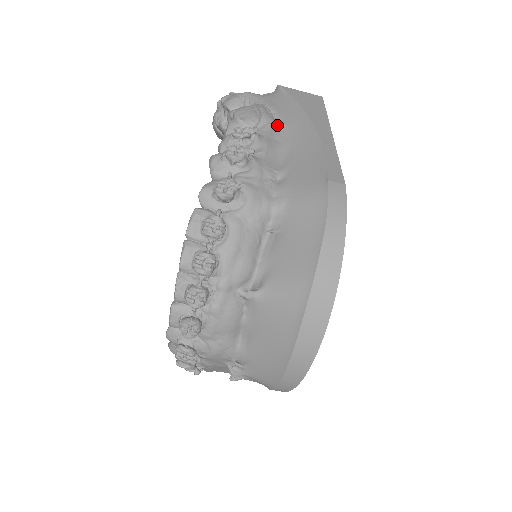
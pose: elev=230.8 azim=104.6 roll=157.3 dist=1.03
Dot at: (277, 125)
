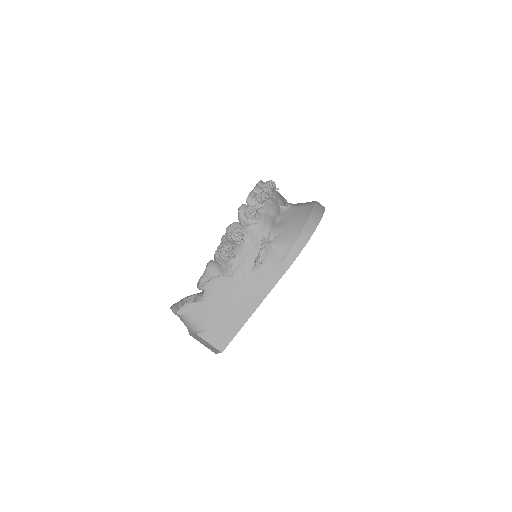
Dot at: occluded
